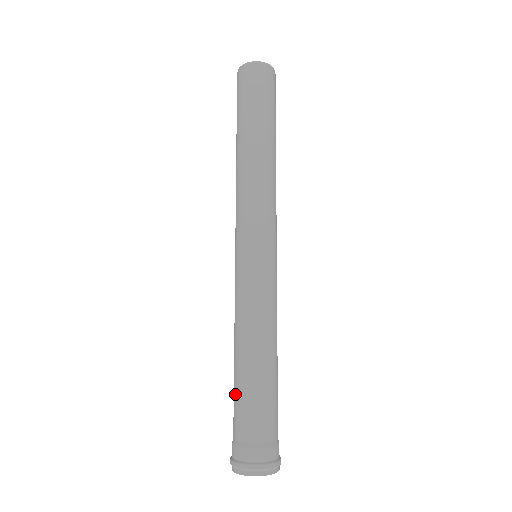
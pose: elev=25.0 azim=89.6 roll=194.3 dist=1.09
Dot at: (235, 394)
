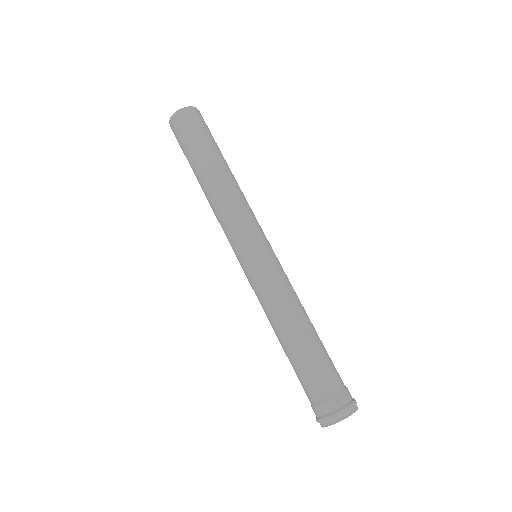
Dot at: occluded
